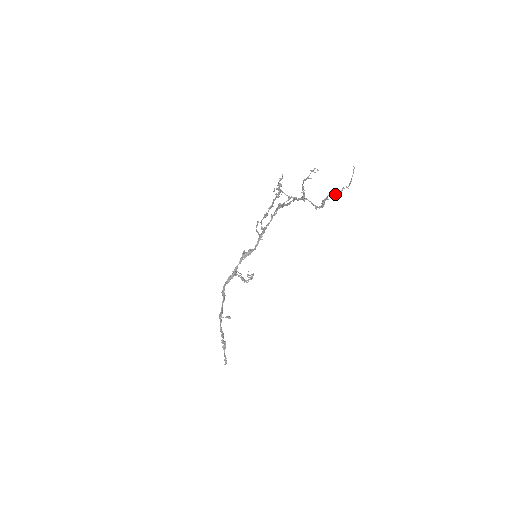
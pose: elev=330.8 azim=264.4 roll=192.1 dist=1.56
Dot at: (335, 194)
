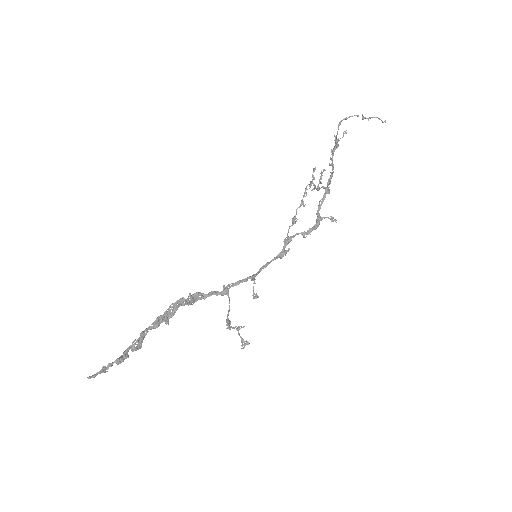
Dot at: (346, 119)
